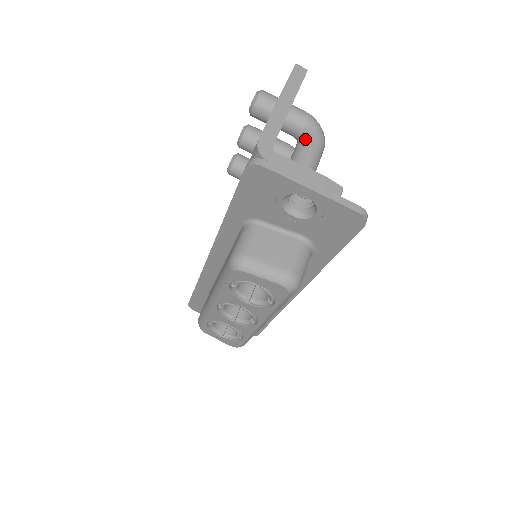
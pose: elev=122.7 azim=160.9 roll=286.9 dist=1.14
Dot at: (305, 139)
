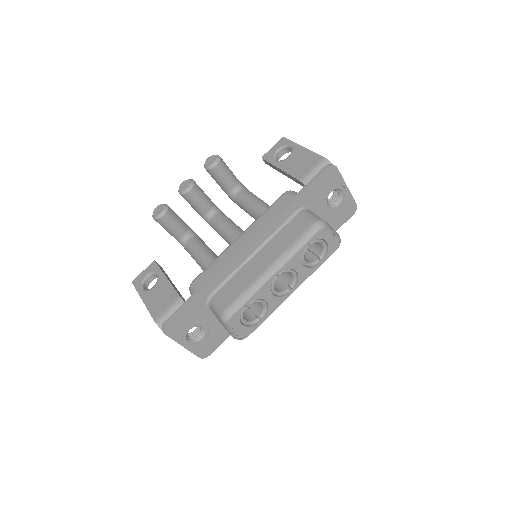
Dot at: (248, 191)
